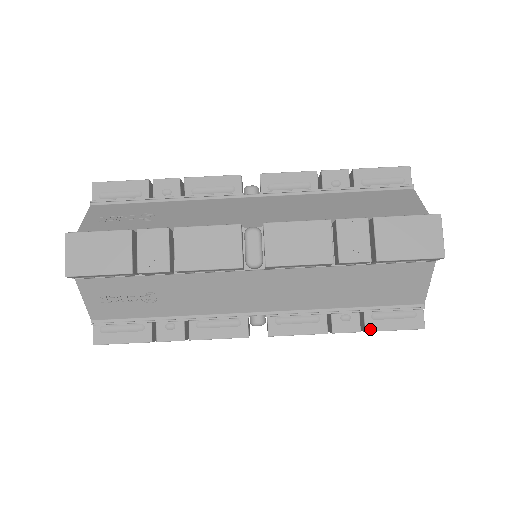
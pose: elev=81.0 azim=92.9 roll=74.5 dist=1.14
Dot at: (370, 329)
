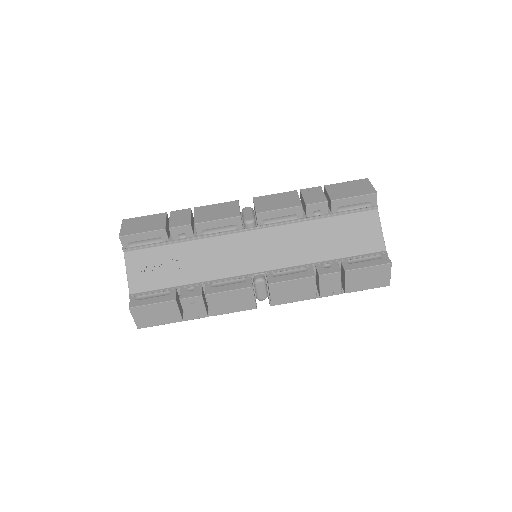
Dot at: occluded
